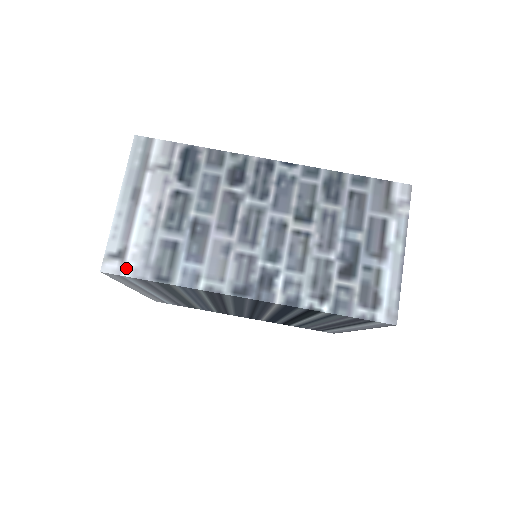
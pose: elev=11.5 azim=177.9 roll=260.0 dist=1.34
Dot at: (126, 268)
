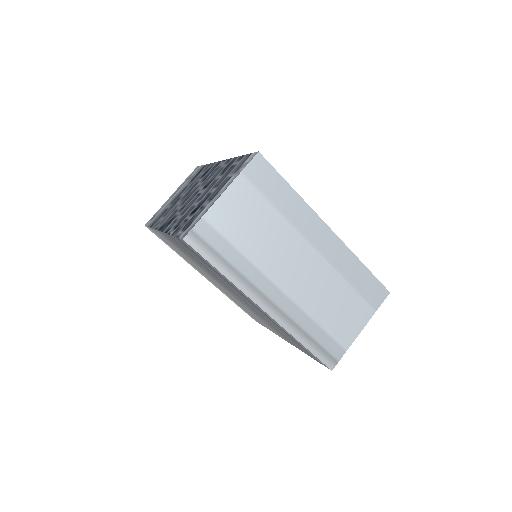
Dot at: occluded
